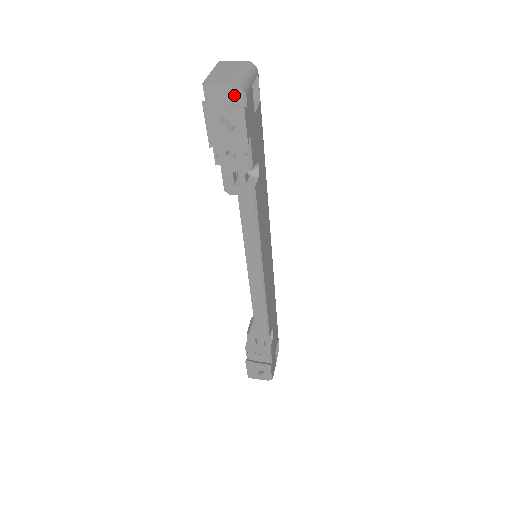
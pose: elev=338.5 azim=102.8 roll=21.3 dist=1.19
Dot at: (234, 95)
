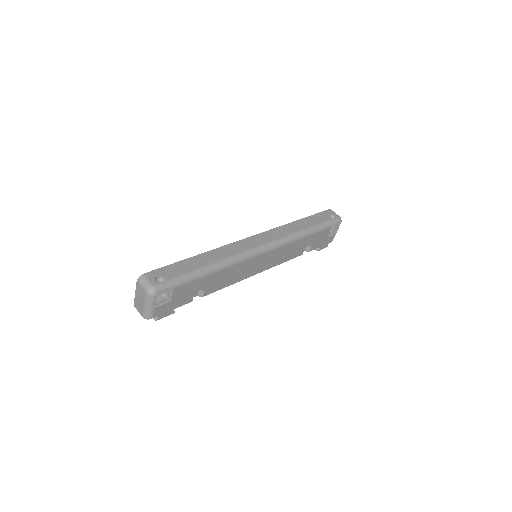
Dot at: occluded
